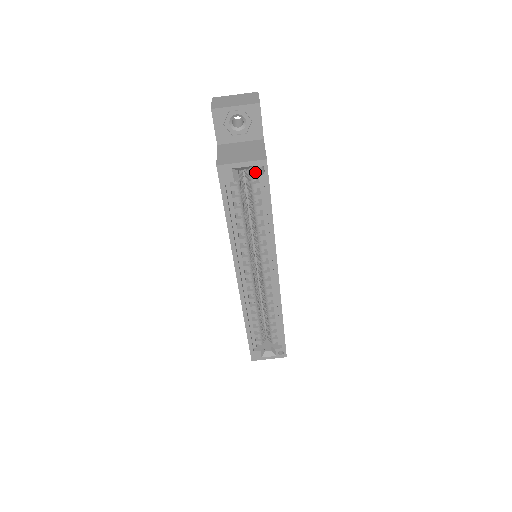
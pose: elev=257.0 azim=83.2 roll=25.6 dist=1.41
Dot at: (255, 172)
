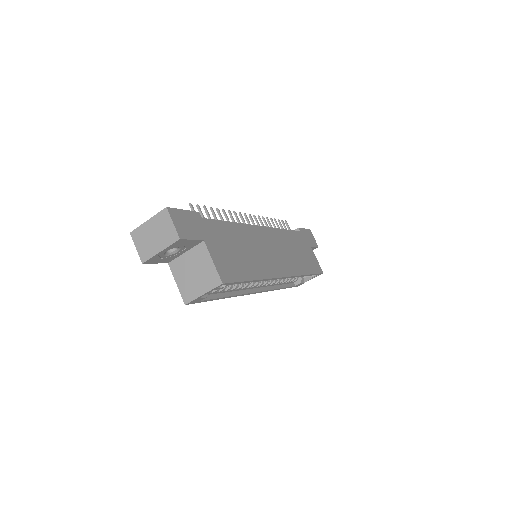
Dot at: (219, 288)
